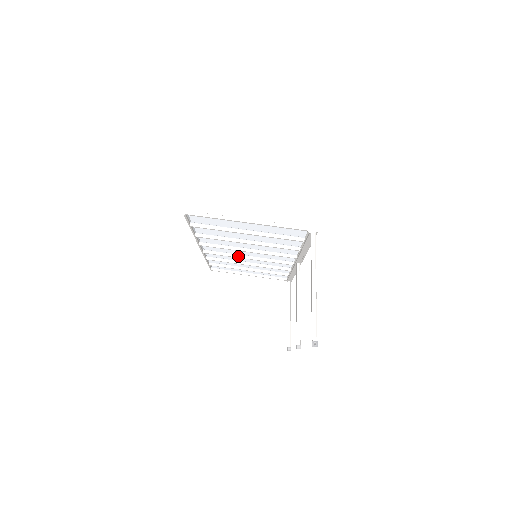
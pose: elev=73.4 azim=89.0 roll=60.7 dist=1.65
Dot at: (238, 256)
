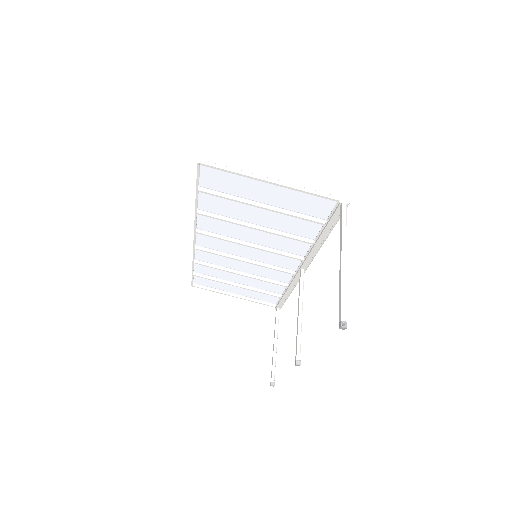
Dot at: (234, 257)
